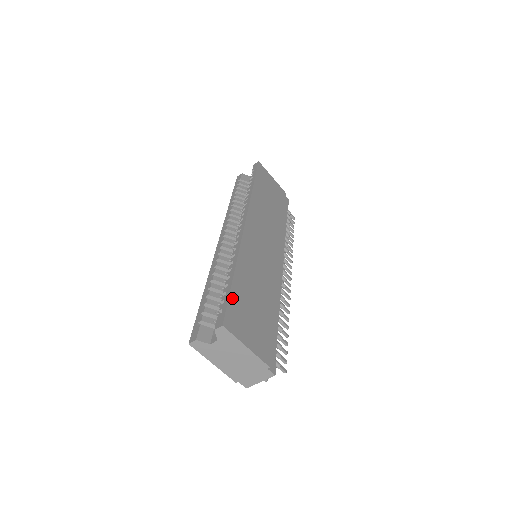
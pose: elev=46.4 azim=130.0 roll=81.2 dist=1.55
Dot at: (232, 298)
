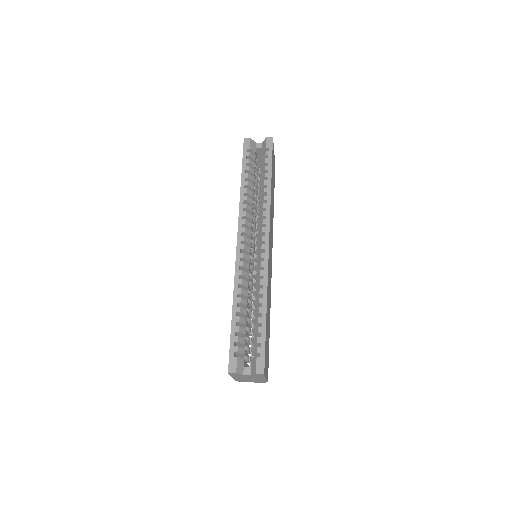
Dot at: occluded
